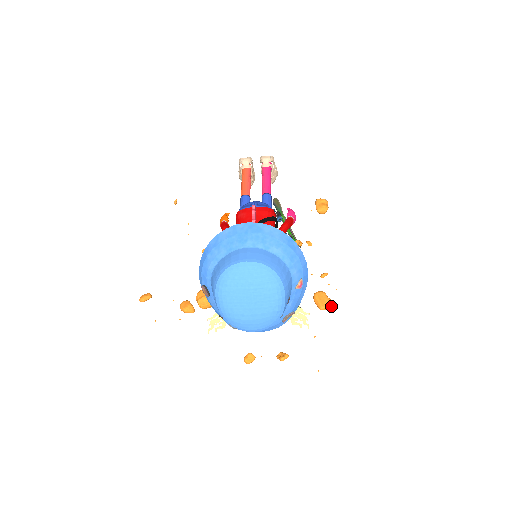
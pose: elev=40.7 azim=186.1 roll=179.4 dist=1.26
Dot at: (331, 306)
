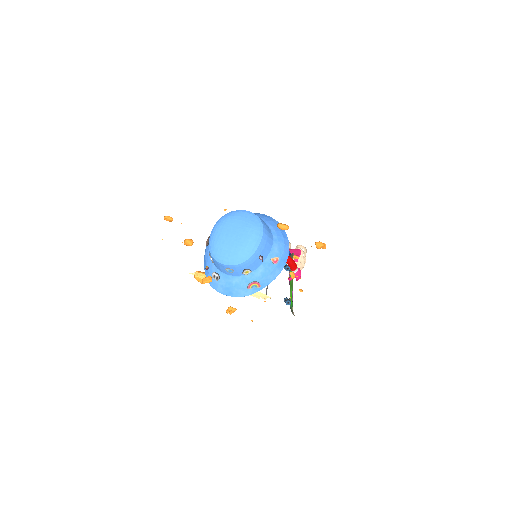
Dot at: (287, 228)
